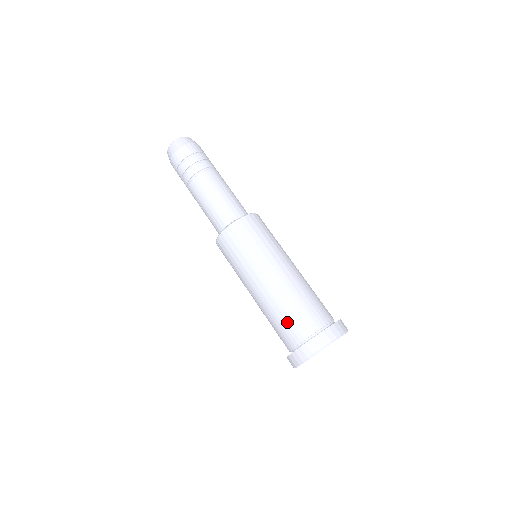
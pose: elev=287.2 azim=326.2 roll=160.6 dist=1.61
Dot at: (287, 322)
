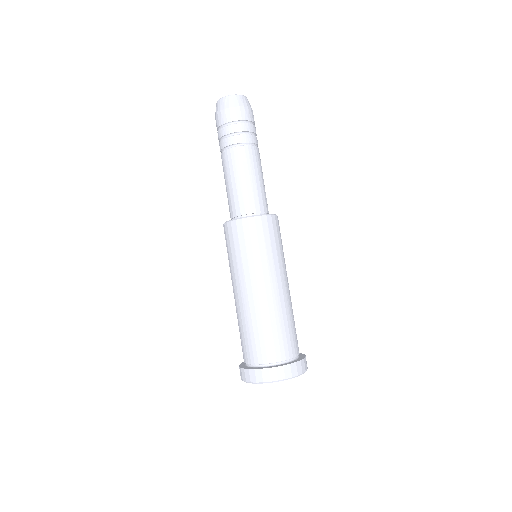
Dot at: (278, 336)
